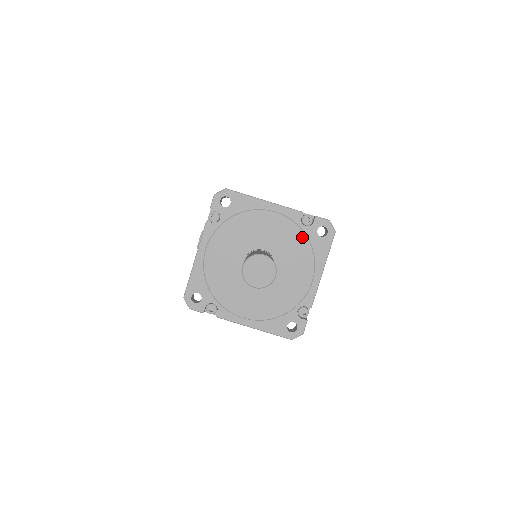
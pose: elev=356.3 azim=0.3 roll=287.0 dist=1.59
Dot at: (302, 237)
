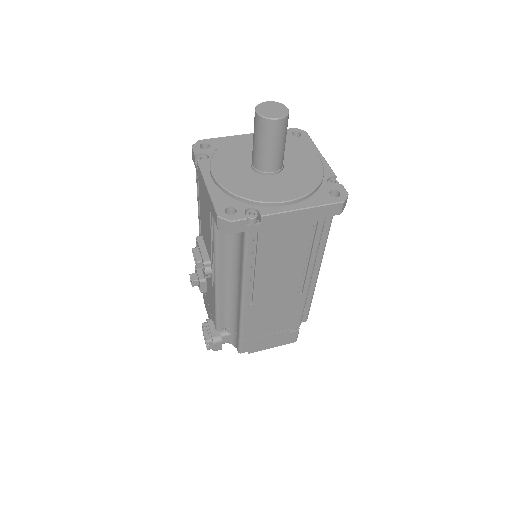
Dot at: occluded
